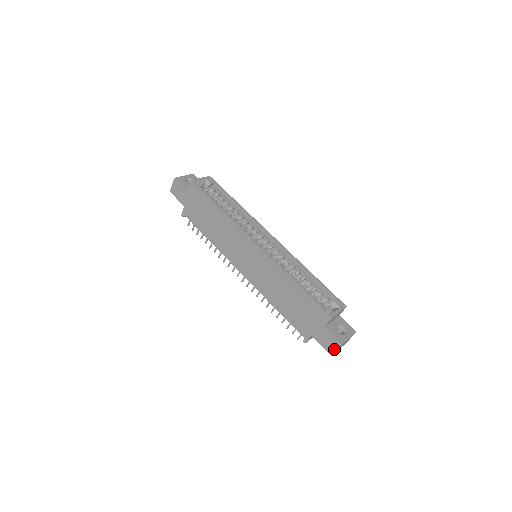
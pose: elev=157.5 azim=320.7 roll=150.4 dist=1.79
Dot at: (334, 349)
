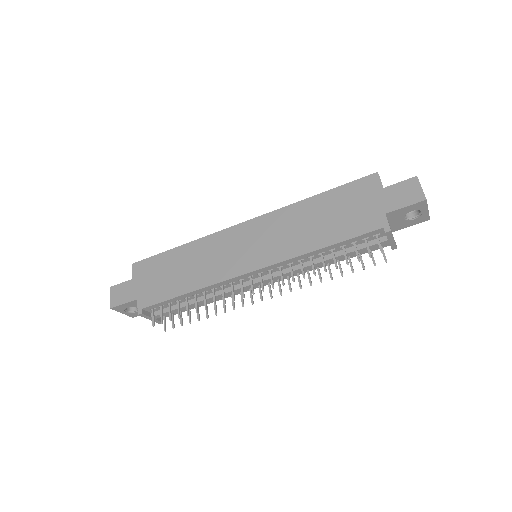
Dot at: (418, 190)
